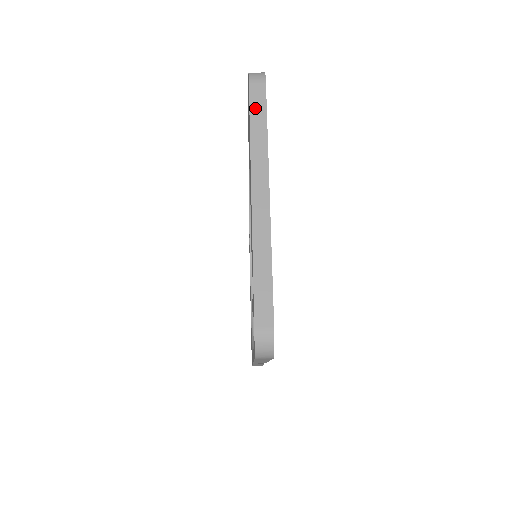
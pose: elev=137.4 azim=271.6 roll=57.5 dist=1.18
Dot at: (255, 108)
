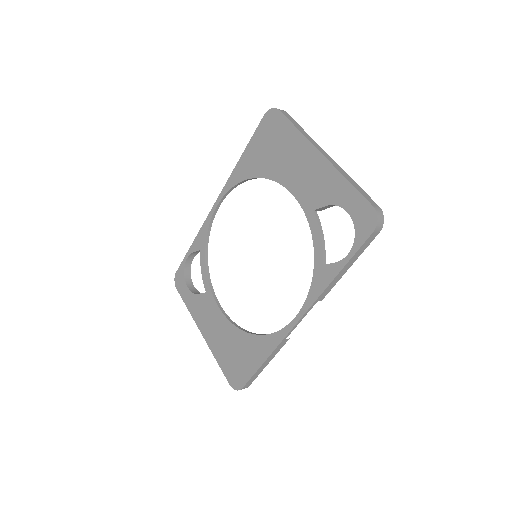
Dot at: (291, 120)
